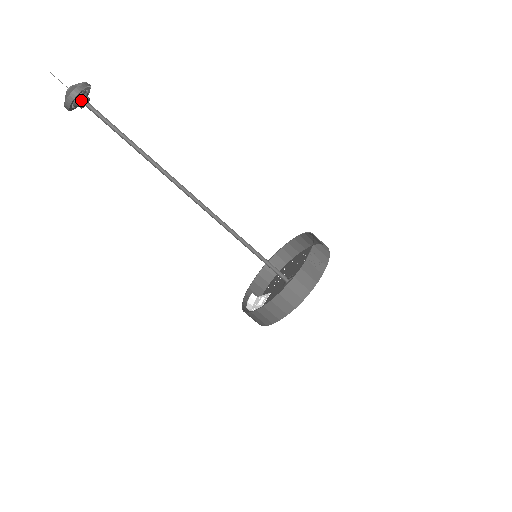
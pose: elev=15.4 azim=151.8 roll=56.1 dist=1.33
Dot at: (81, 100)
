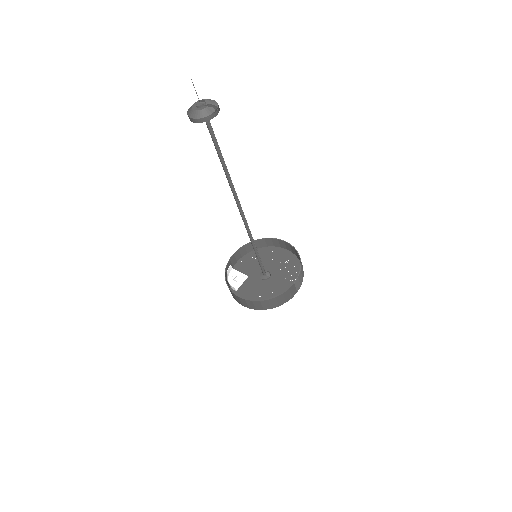
Dot at: occluded
